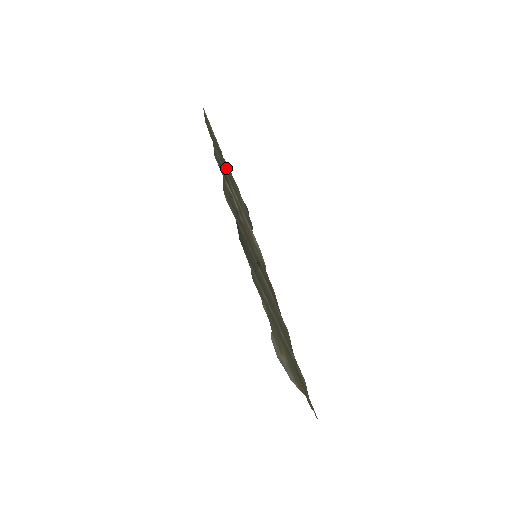
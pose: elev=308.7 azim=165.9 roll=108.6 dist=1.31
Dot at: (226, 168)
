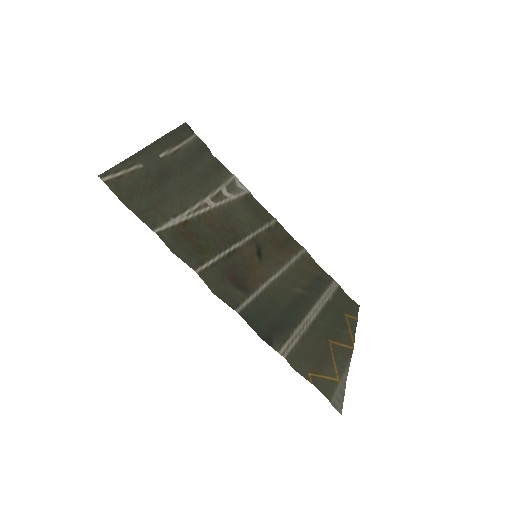
Dot at: (158, 167)
